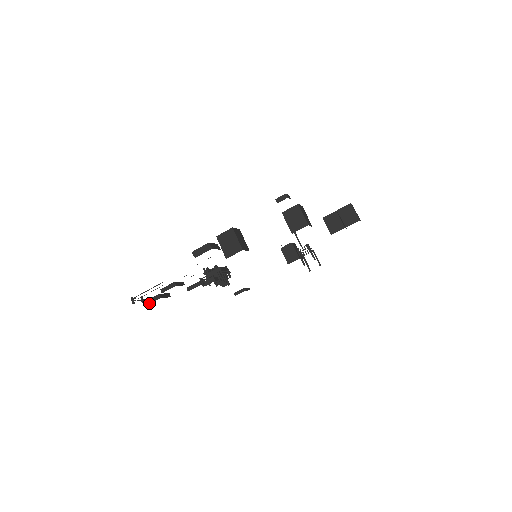
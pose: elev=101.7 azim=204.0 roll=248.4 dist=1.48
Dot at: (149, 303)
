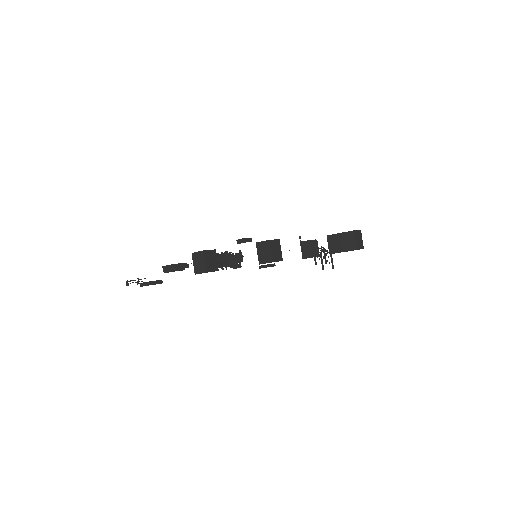
Dot at: (142, 286)
